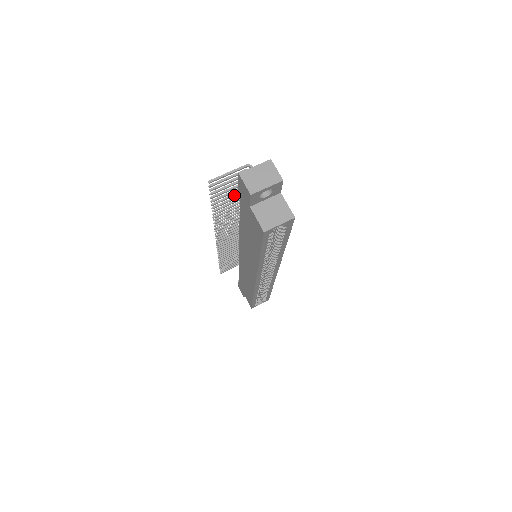
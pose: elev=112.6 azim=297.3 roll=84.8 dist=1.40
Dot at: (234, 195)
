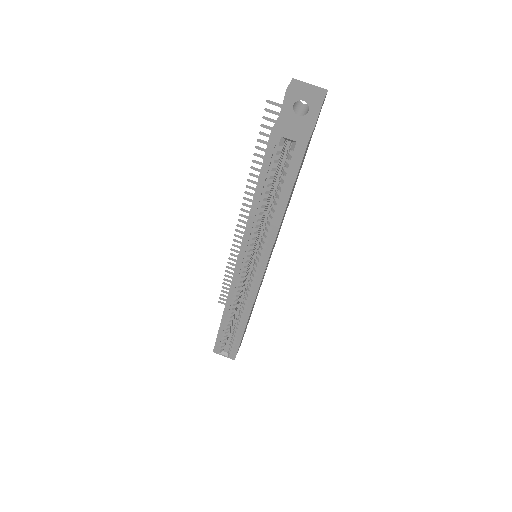
Dot at: occluded
